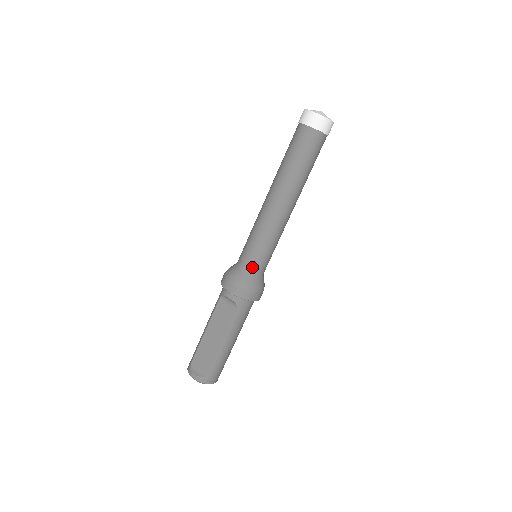
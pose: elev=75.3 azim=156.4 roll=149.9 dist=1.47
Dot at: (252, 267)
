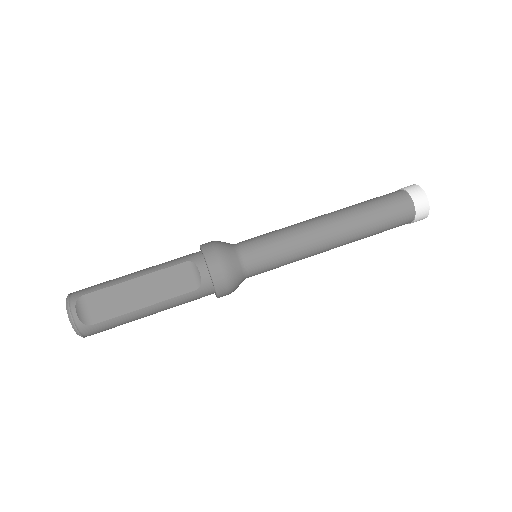
Dot at: (251, 265)
